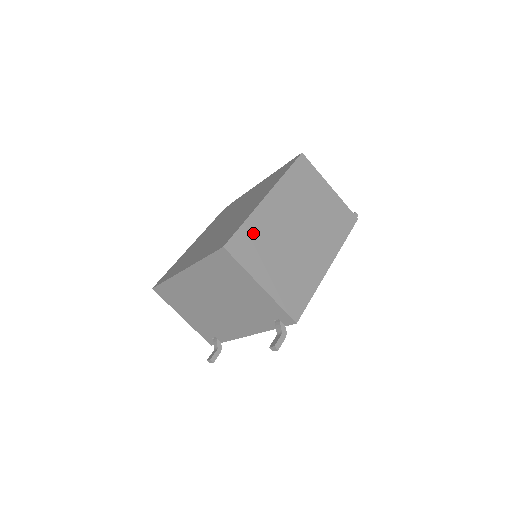
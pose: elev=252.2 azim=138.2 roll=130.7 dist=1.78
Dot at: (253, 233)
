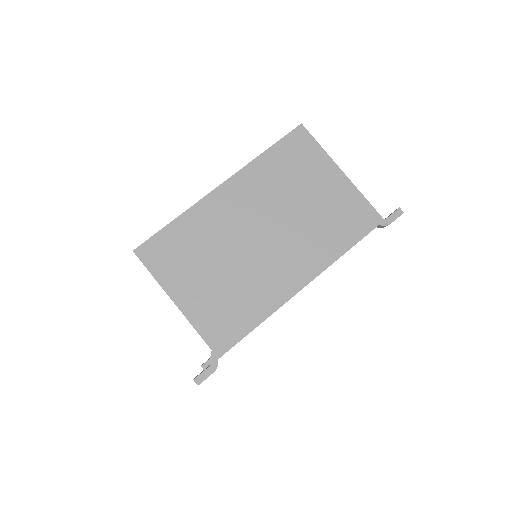
Dot at: (183, 235)
